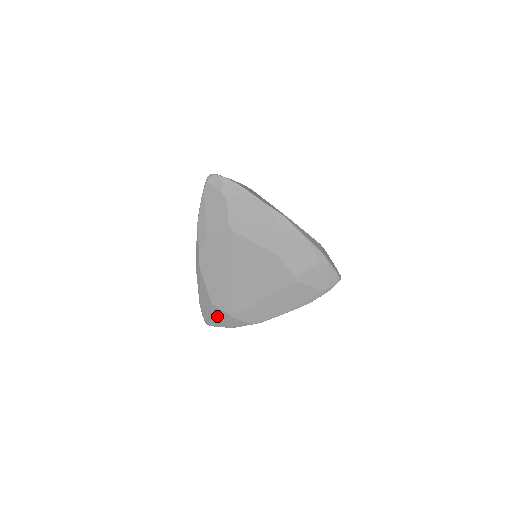
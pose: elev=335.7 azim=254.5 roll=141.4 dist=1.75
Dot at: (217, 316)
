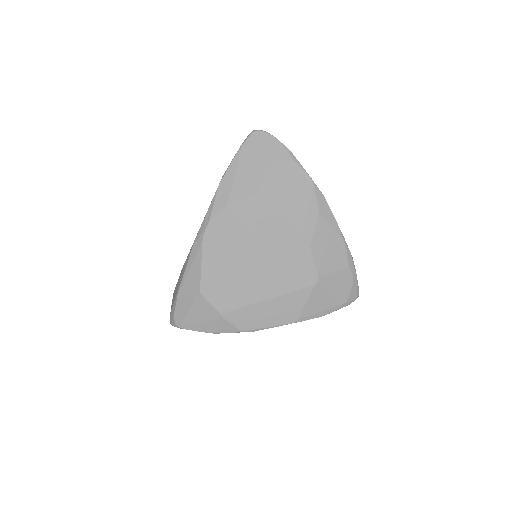
Dot at: (198, 313)
